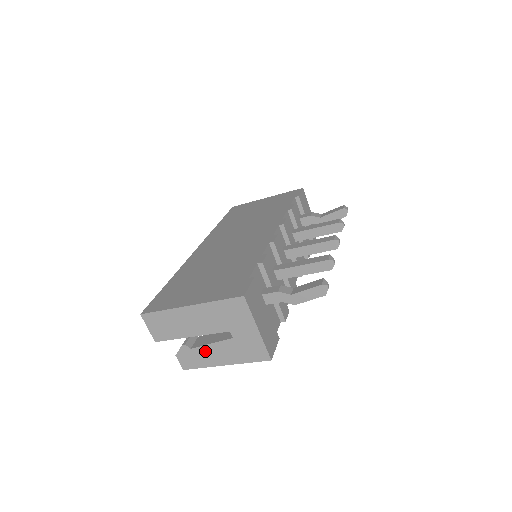
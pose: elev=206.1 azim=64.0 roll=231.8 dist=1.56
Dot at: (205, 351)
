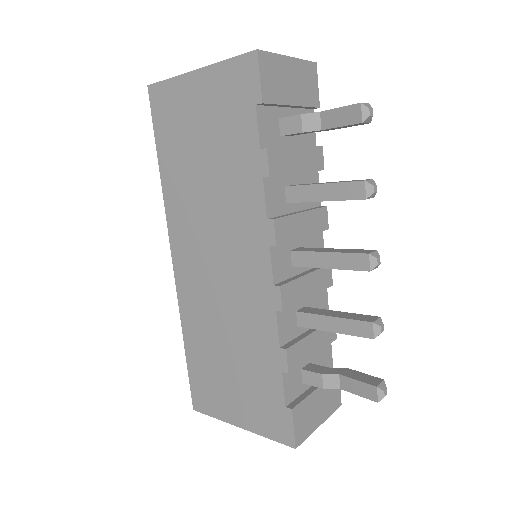
Dot at: occluded
